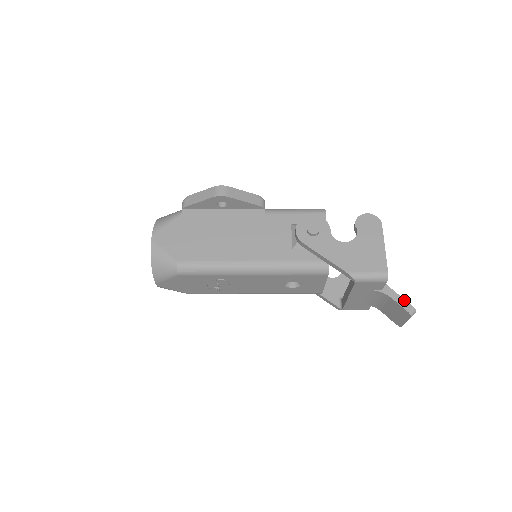
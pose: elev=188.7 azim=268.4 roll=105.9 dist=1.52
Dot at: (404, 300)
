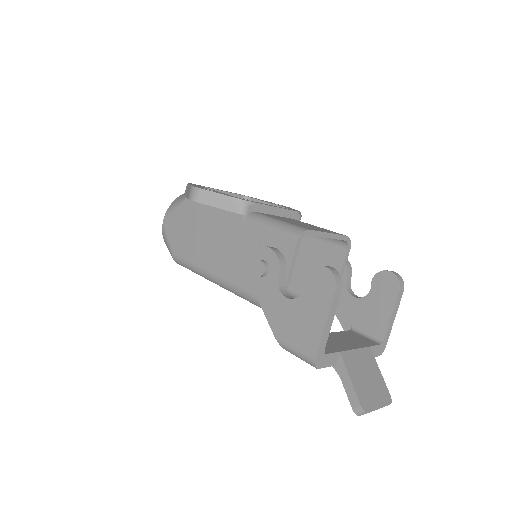
Dot at: (354, 392)
